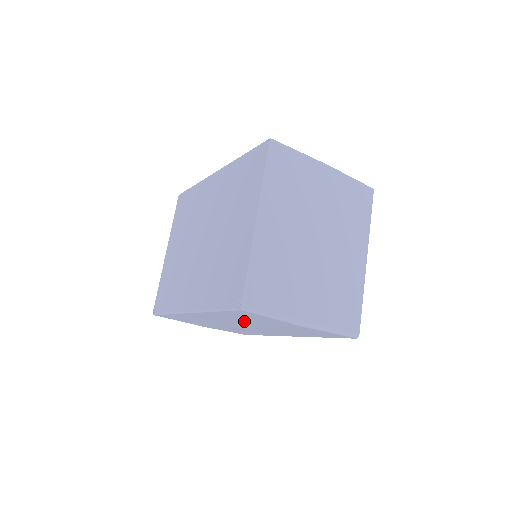
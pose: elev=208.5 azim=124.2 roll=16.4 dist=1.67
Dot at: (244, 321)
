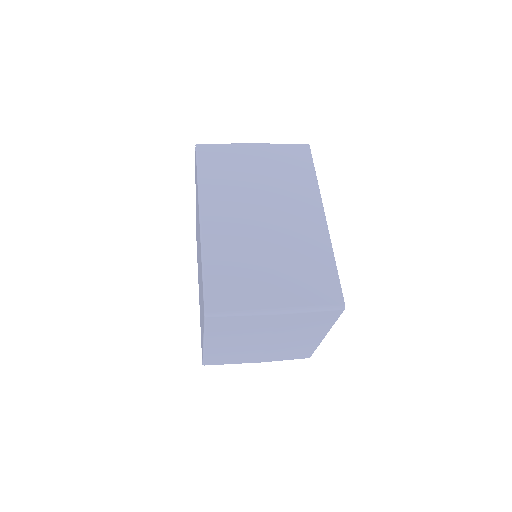
Dot at: occluded
